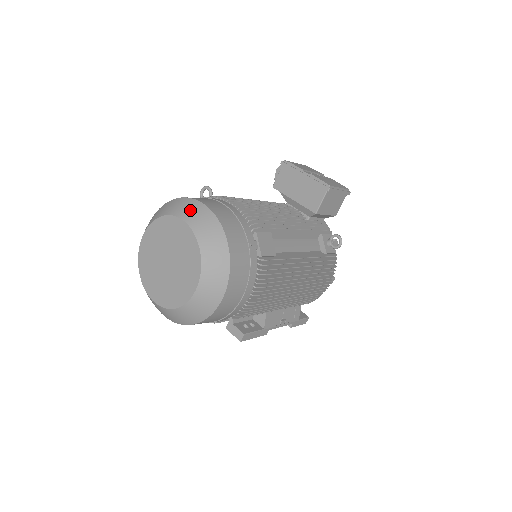
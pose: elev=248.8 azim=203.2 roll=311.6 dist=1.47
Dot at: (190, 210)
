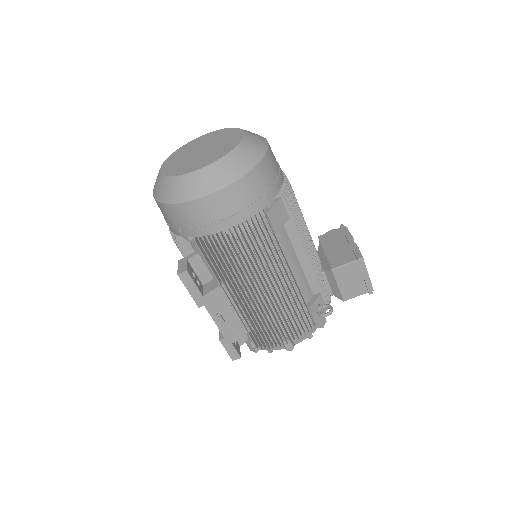
Dot at: (255, 135)
